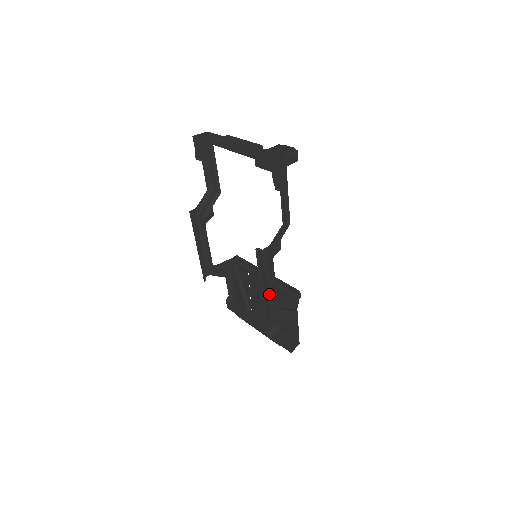
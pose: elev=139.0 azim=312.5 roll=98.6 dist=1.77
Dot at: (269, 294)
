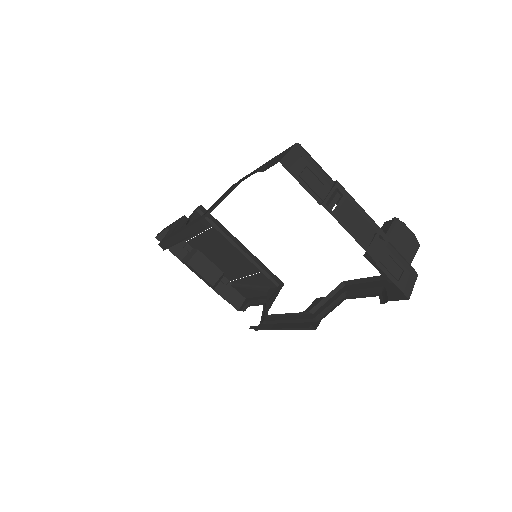
Dot at: occluded
